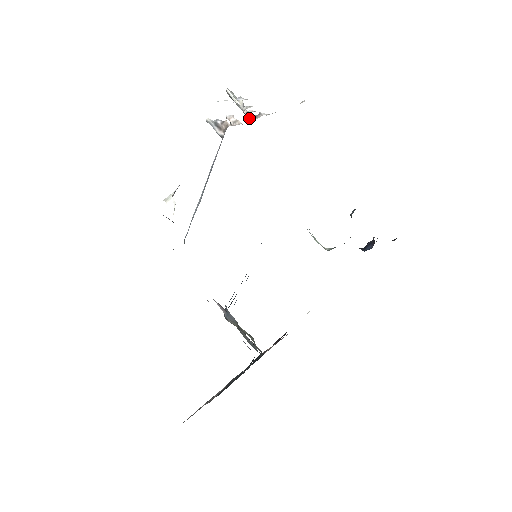
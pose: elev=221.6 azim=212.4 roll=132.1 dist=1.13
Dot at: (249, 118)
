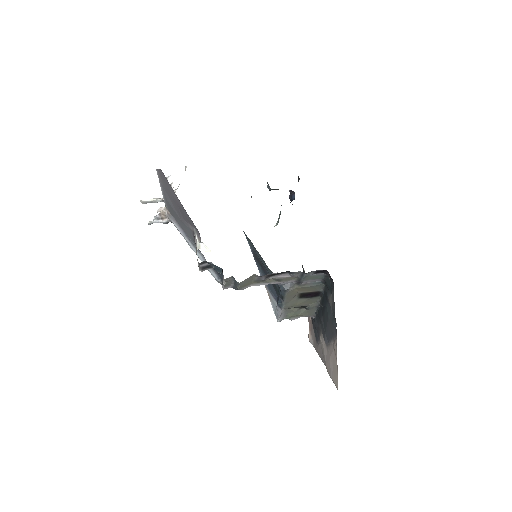
Dot at: occluded
